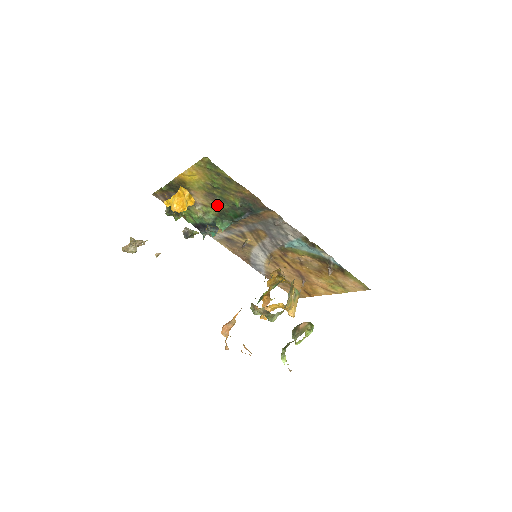
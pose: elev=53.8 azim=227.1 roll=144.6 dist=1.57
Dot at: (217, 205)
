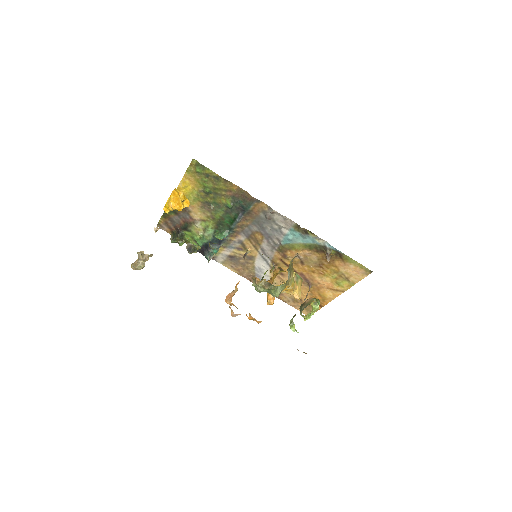
Dot at: (213, 215)
